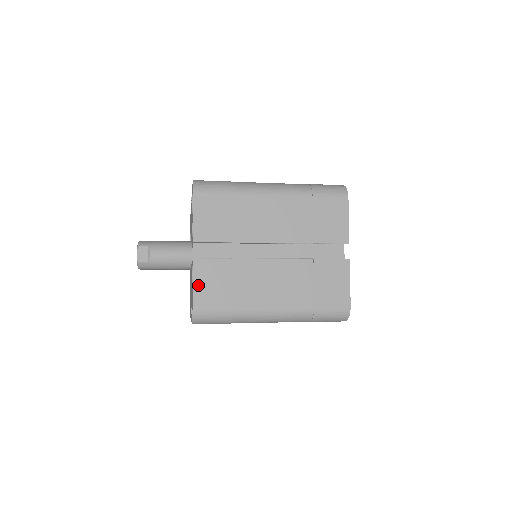
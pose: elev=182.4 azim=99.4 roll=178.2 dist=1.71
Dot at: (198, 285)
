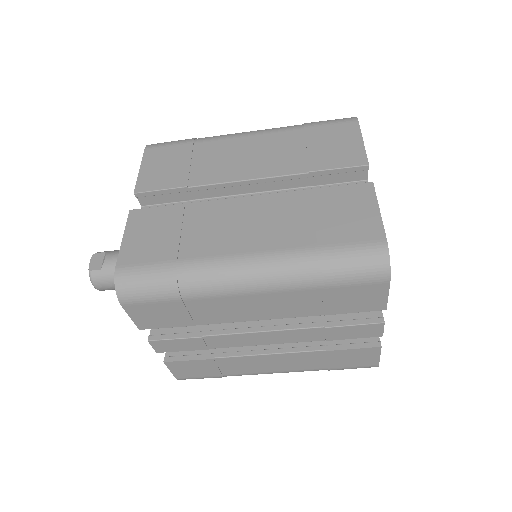
Dot at: (130, 238)
